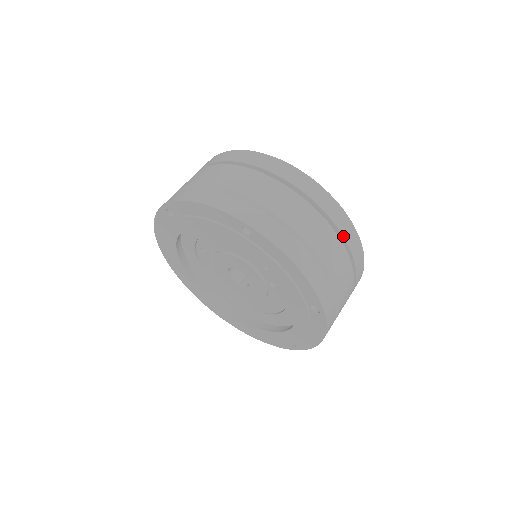
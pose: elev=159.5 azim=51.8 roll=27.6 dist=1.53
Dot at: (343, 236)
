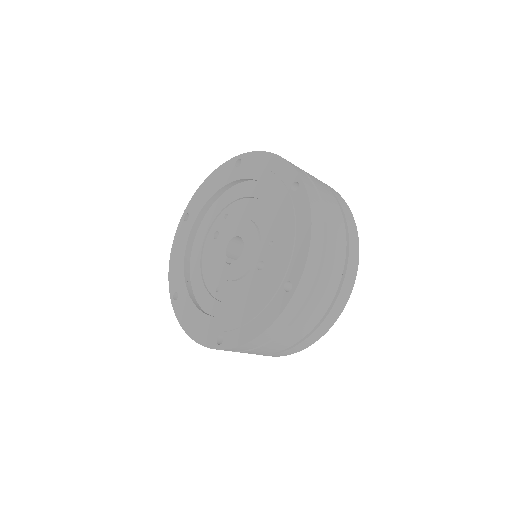
Dot at: (347, 268)
